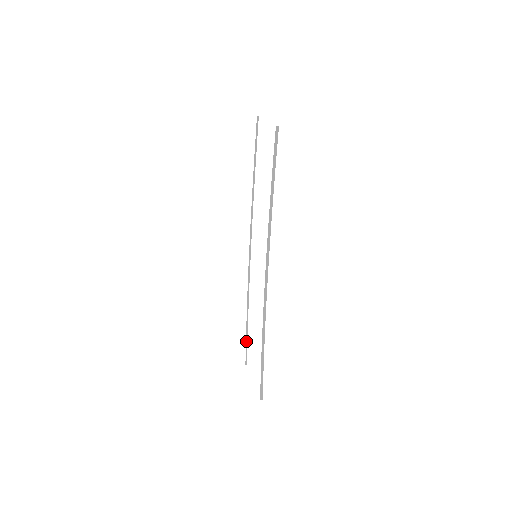
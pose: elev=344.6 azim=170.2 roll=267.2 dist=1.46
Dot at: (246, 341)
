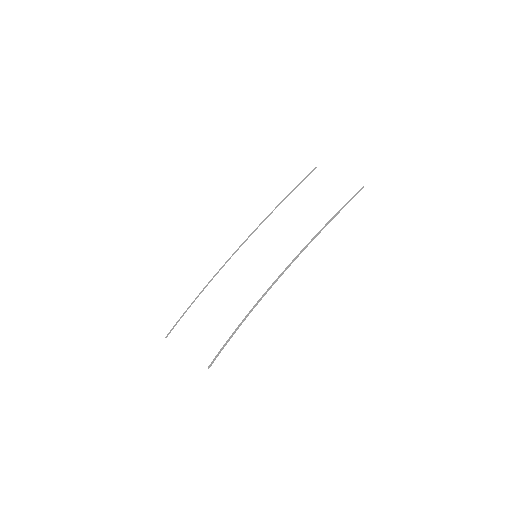
Dot at: (180, 317)
